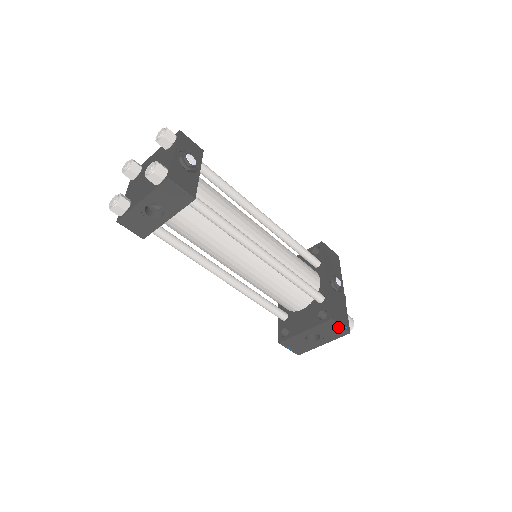
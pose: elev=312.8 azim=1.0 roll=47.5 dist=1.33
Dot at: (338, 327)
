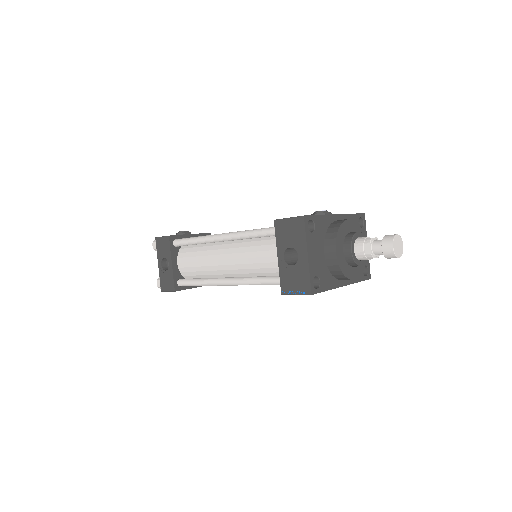
Dot at: (289, 222)
